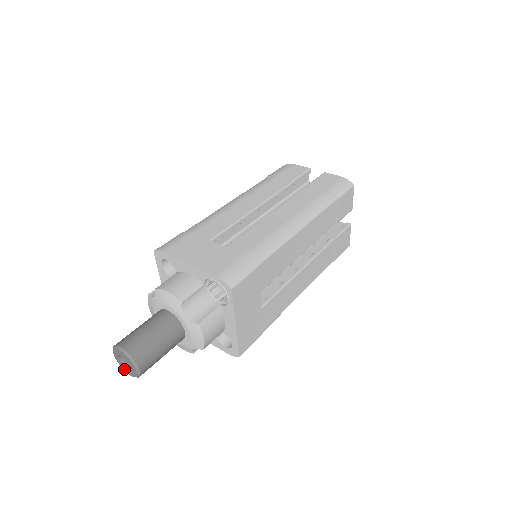
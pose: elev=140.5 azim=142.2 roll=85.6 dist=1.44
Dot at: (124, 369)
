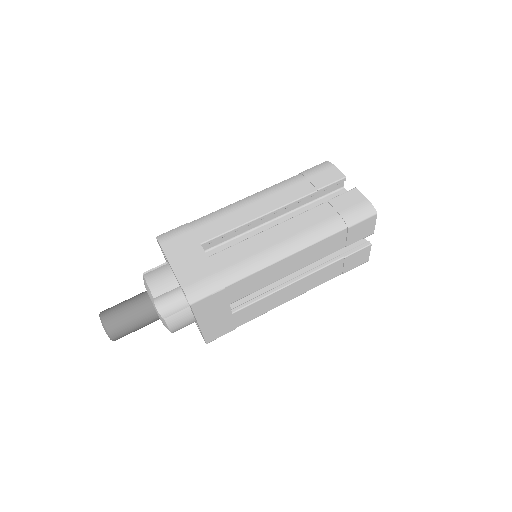
Dot at: occluded
